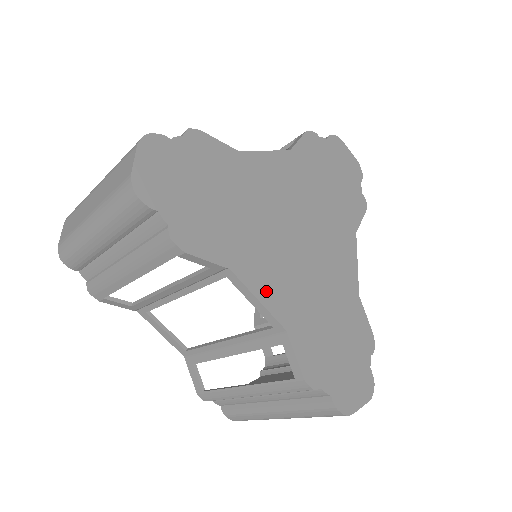
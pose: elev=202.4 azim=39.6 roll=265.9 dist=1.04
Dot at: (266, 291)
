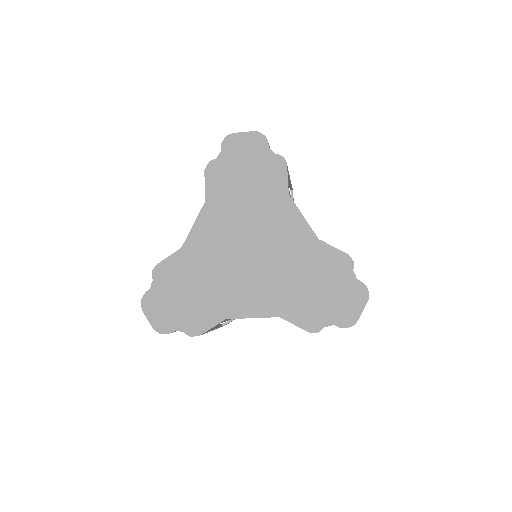
Dot at: (253, 309)
